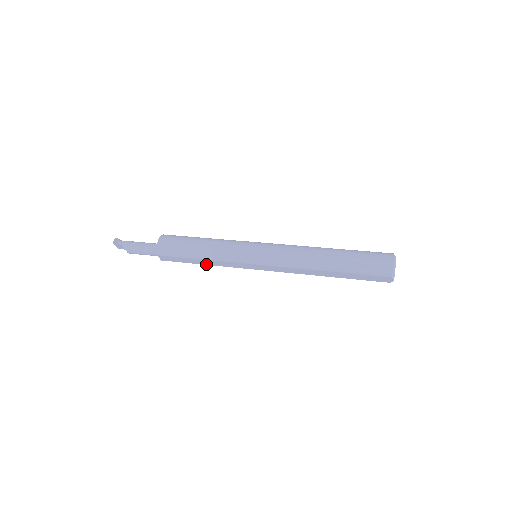
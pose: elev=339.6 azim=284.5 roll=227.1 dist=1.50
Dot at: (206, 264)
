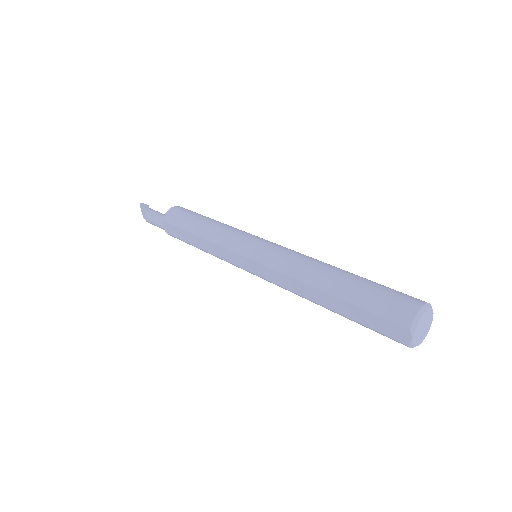
Dot at: (202, 248)
